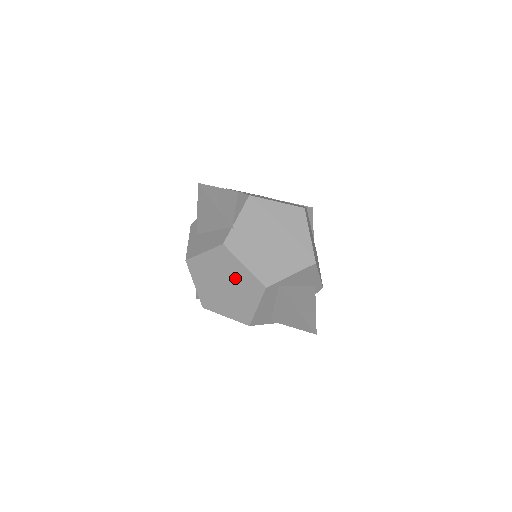
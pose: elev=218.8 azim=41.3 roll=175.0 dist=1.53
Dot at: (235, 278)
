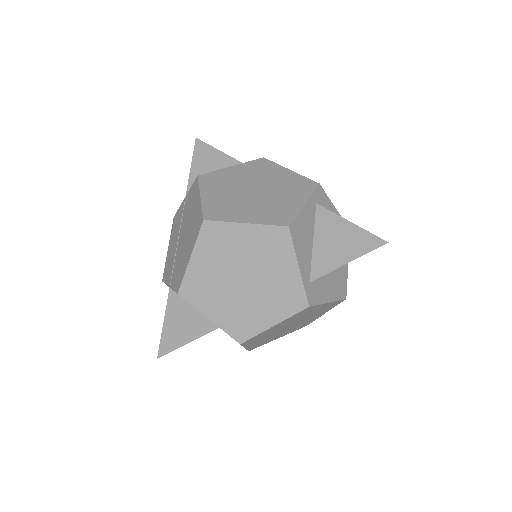
Dot at: (285, 325)
